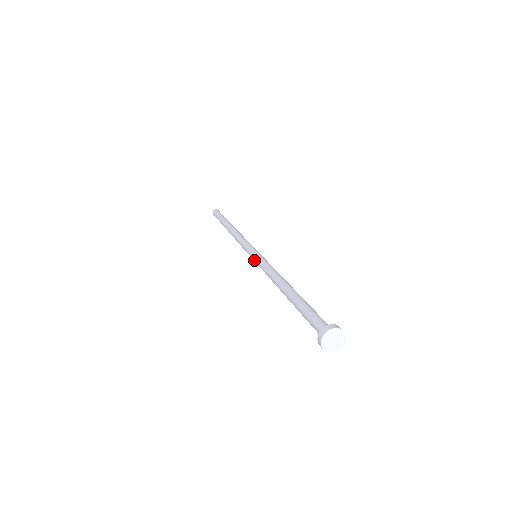
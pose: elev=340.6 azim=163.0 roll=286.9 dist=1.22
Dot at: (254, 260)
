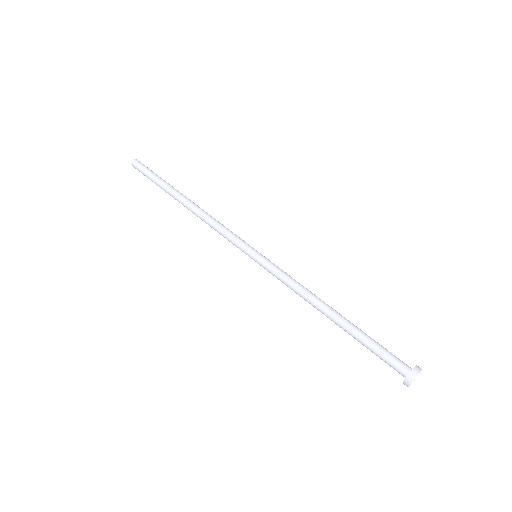
Dot at: (259, 264)
